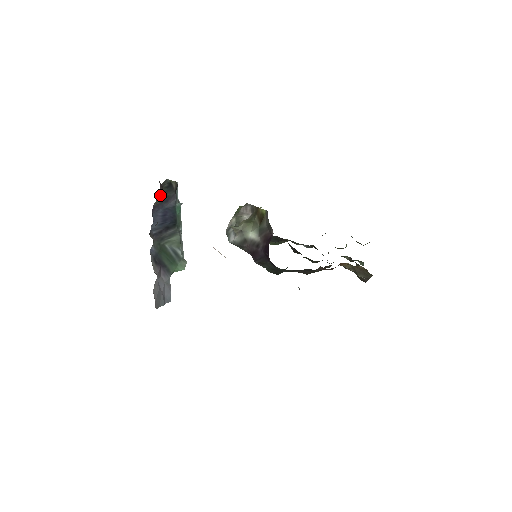
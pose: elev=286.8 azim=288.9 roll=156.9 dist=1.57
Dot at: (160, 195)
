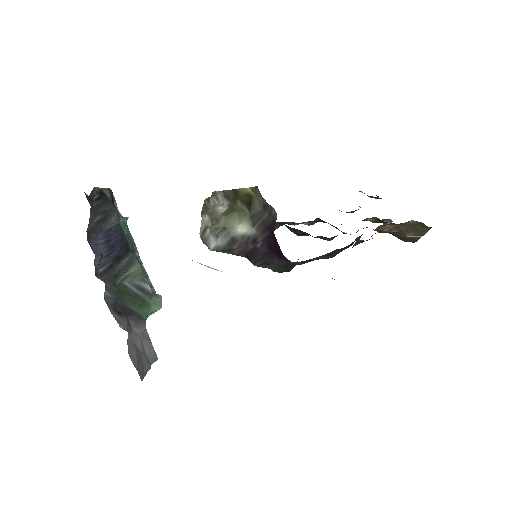
Dot at: (92, 213)
